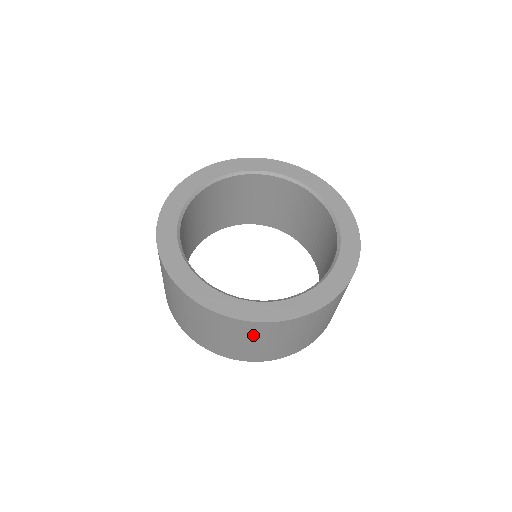
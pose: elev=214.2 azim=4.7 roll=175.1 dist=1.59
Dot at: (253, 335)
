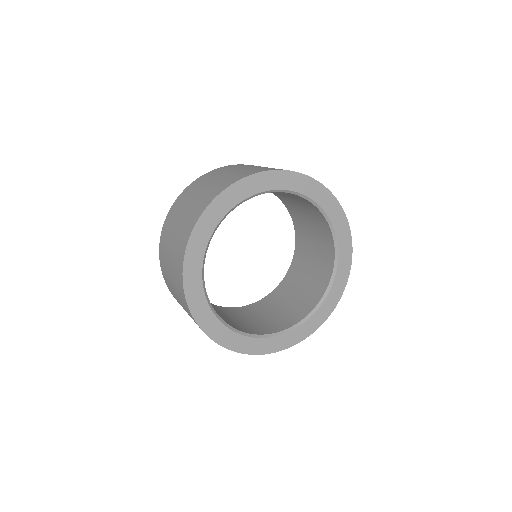
Dot at: occluded
